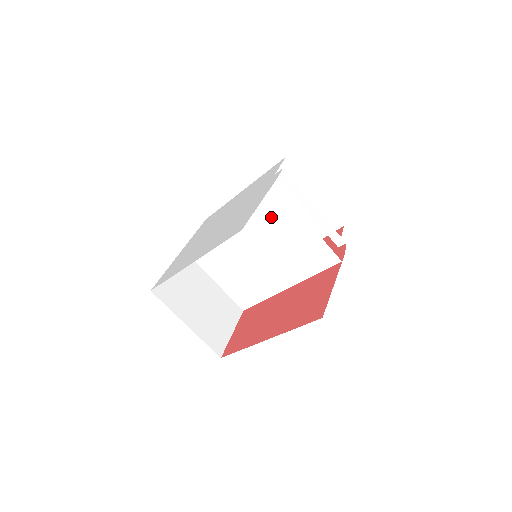
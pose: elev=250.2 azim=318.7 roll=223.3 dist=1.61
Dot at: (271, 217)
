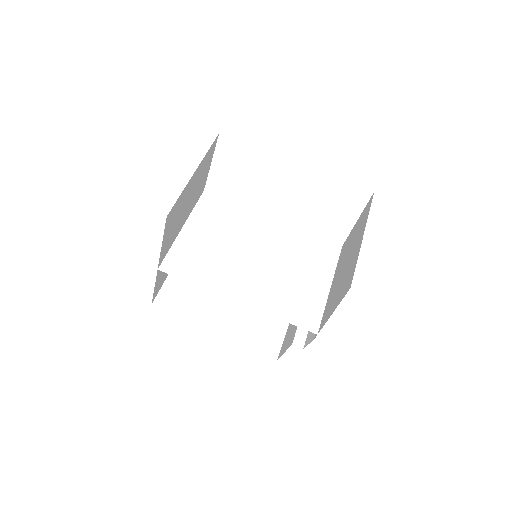
Dot at: (309, 255)
